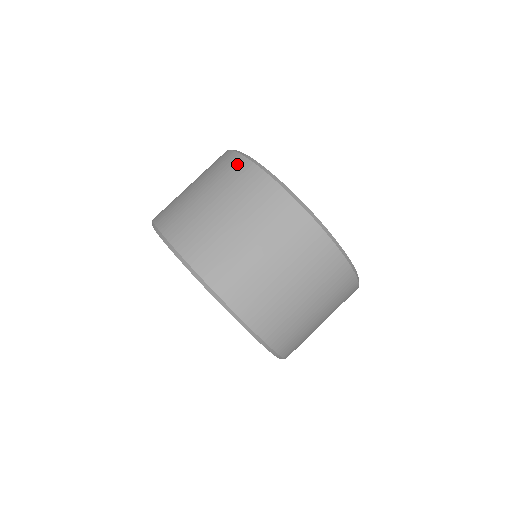
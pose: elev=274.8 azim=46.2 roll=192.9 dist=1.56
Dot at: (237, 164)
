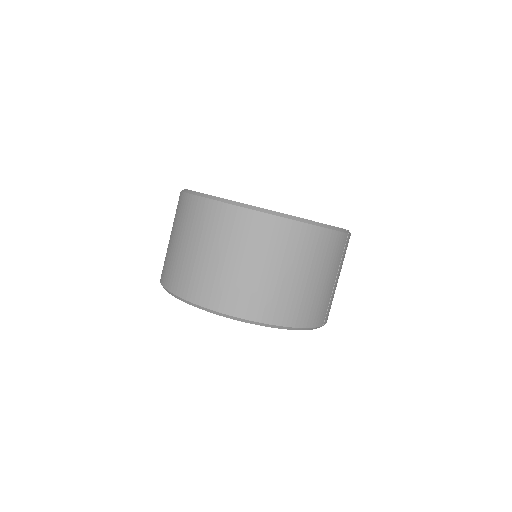
Dot at: occluded
